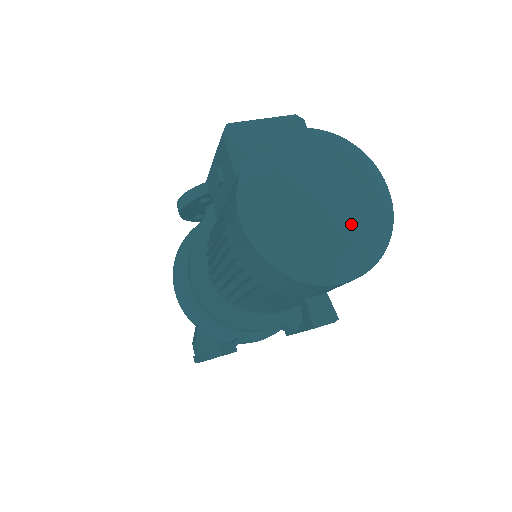
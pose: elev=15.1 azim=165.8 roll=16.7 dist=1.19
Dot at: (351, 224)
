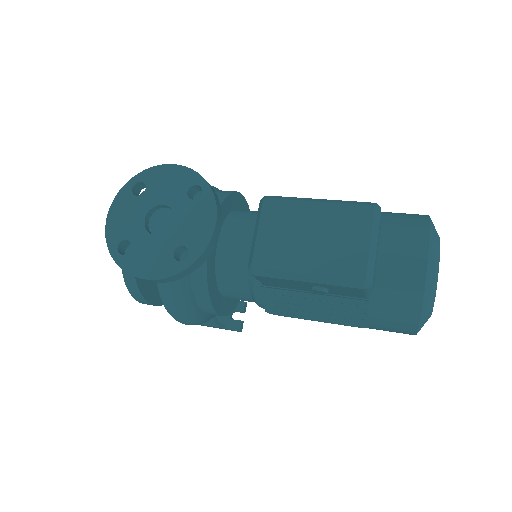
Dot at: occluded
